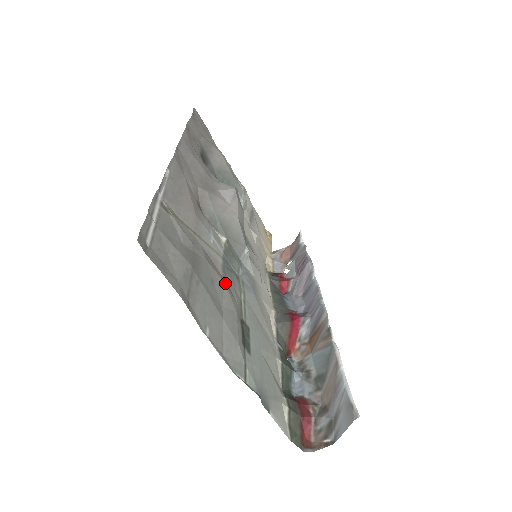
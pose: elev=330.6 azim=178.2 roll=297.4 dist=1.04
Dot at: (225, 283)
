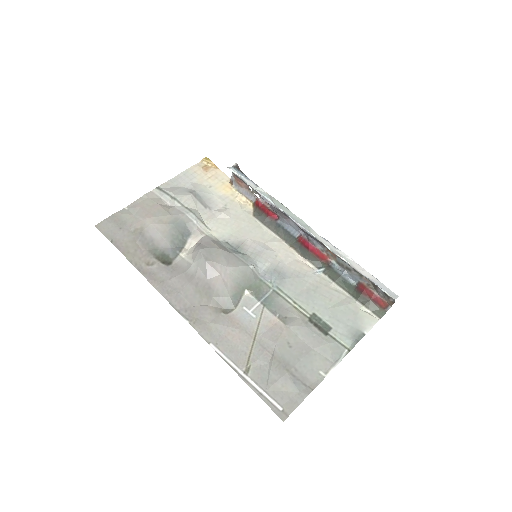
Dot at: (286, 324)
